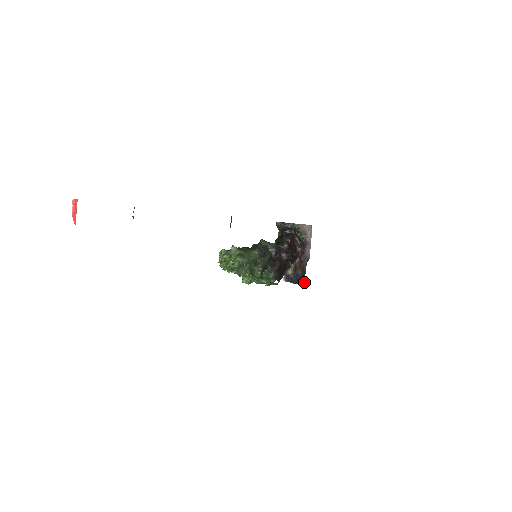
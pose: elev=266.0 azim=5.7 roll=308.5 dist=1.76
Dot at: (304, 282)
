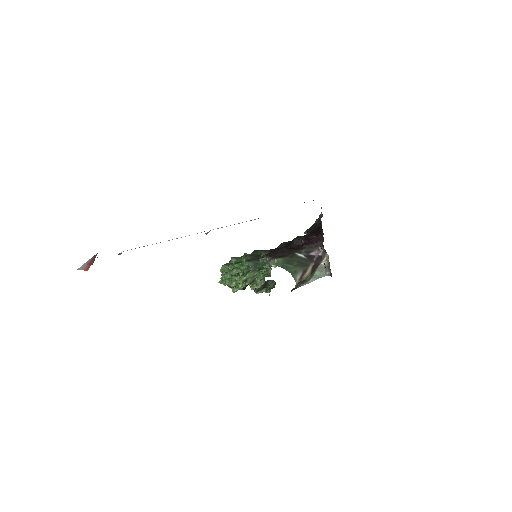
Dot at: occluded
